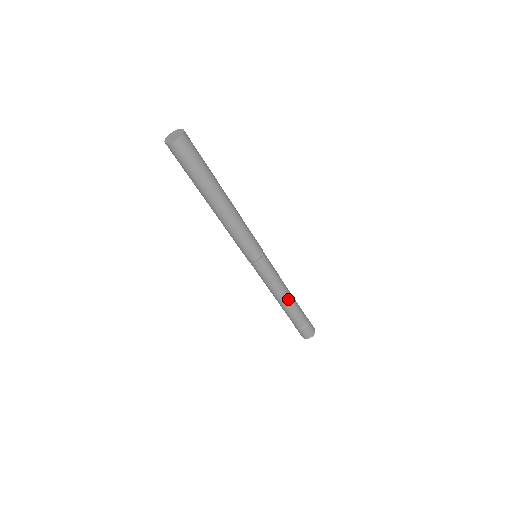
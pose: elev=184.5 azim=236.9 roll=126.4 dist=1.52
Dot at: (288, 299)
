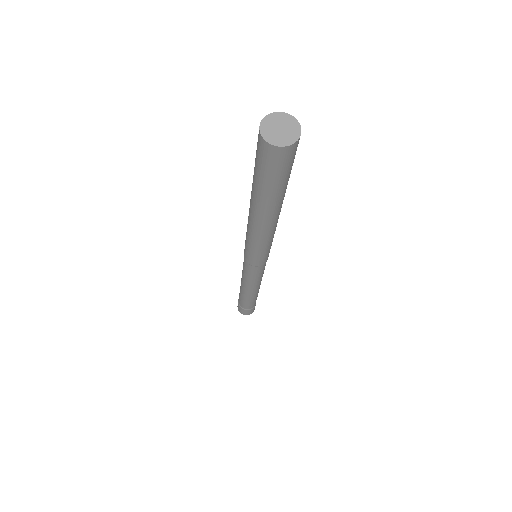
Dot at: occluded
